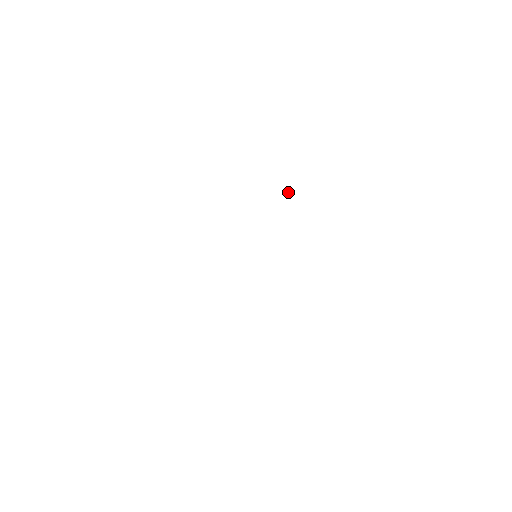
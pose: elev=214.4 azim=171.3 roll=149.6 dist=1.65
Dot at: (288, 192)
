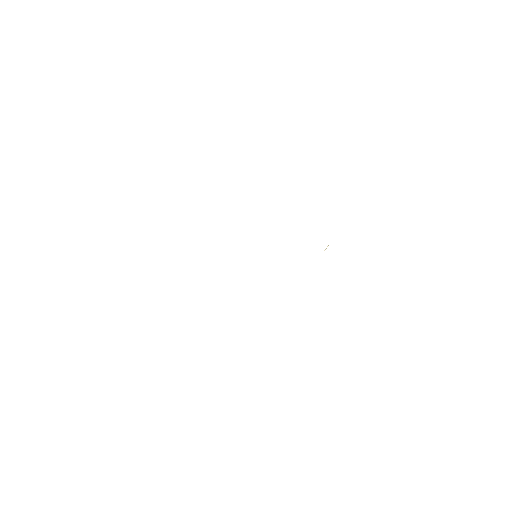
Dot at: occluded
